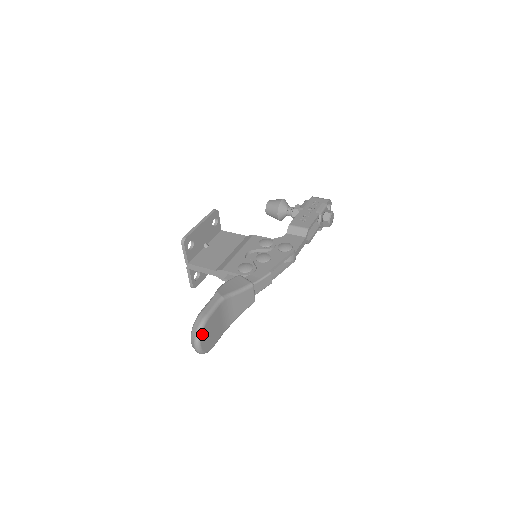
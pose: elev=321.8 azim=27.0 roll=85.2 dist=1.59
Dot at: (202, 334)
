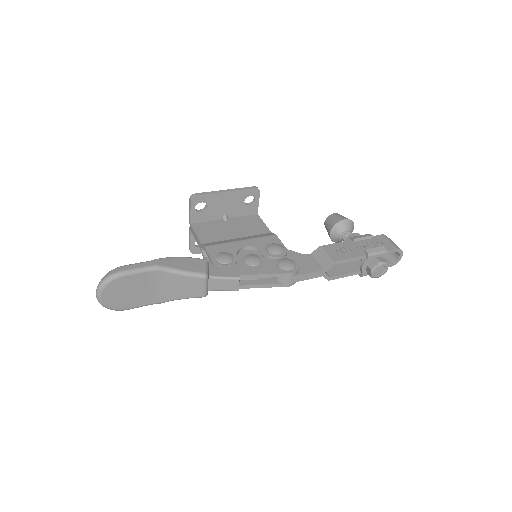
Dot at: (106, 286)
